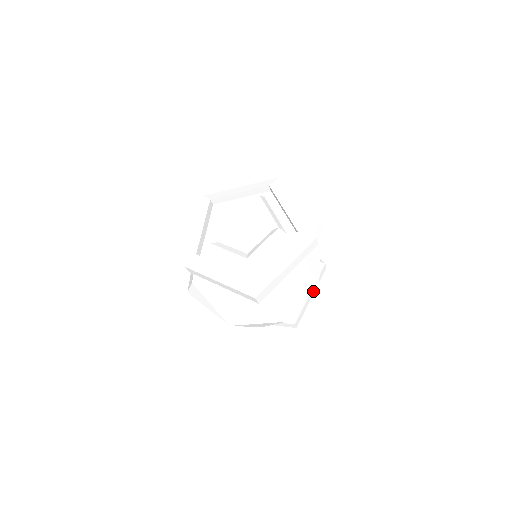
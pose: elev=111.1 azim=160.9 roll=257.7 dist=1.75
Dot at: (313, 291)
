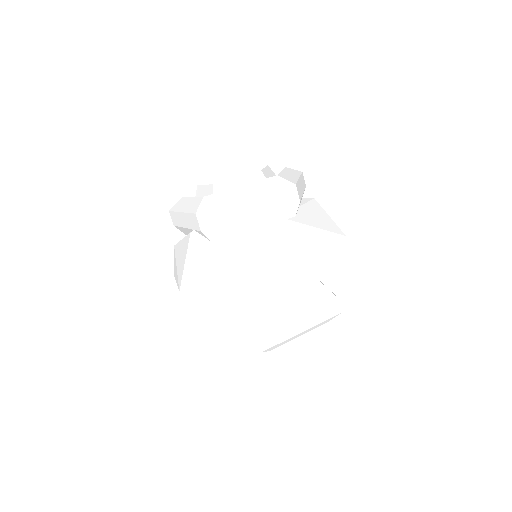
Dot at: (284, 273)
